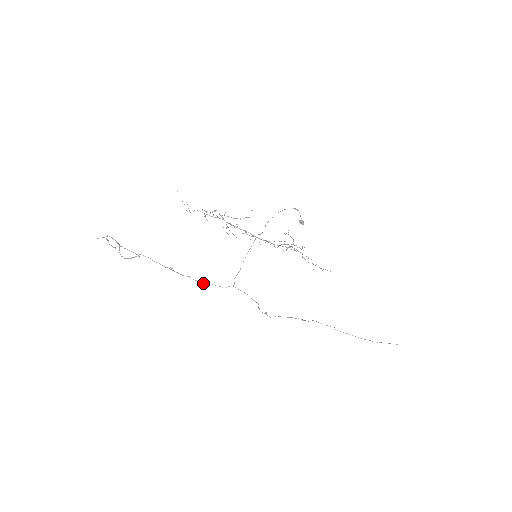
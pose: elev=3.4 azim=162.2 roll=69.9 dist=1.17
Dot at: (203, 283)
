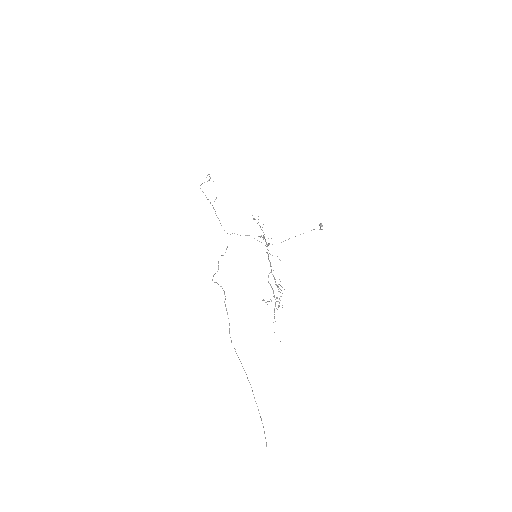
Dot at: occluded
